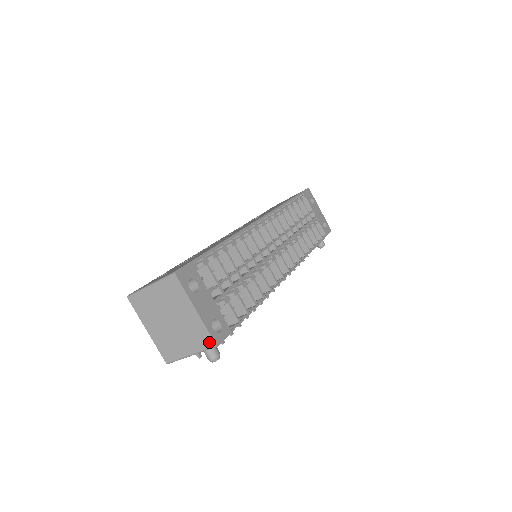
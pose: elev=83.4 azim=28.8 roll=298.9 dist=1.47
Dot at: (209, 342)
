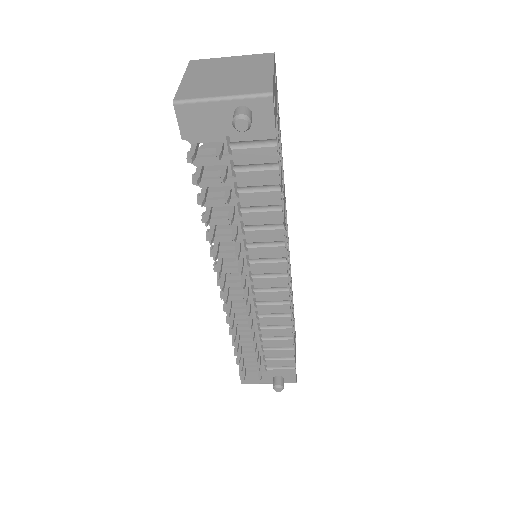
Dot at: (265, 89)
